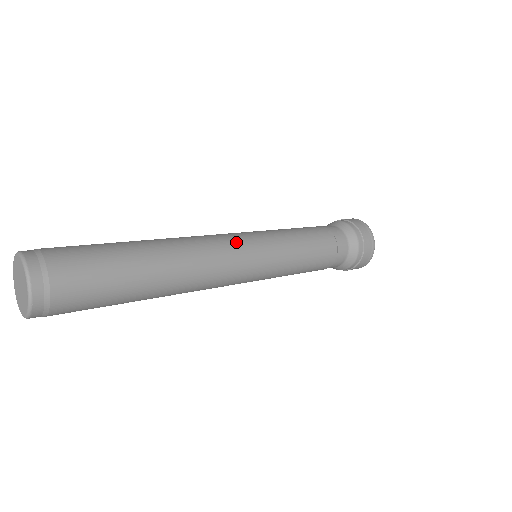
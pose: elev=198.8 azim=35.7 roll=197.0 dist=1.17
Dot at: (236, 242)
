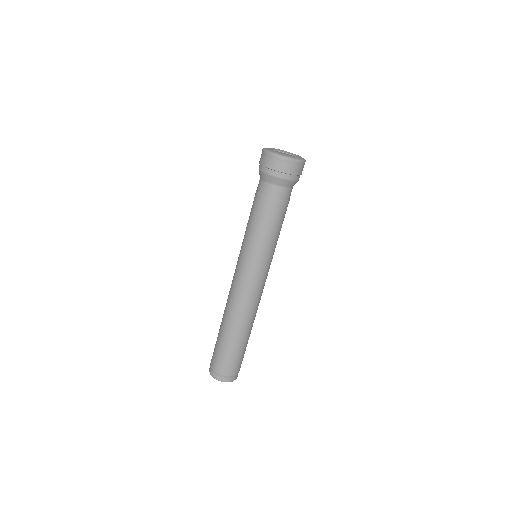
Dot at: (241, 281)
